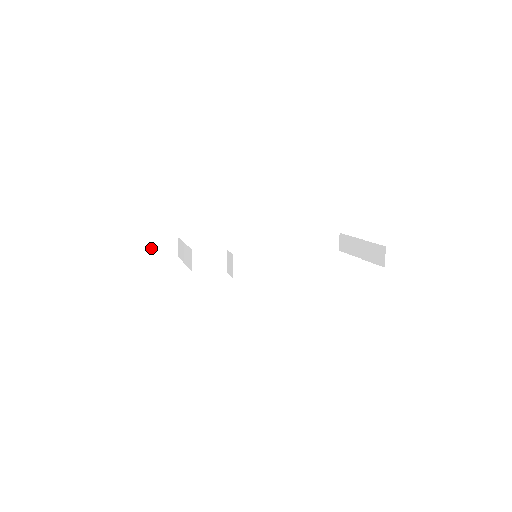
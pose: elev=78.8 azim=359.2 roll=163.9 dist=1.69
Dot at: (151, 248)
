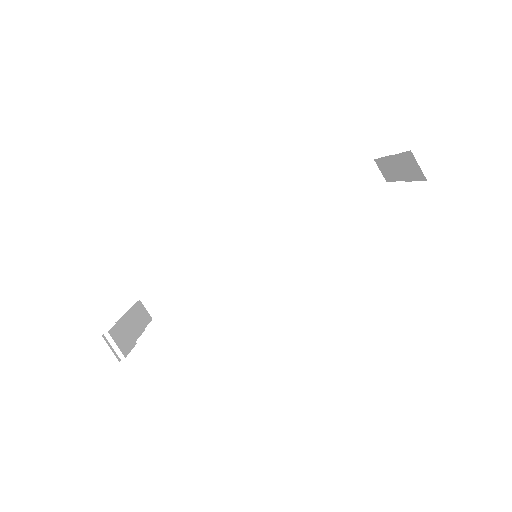
Dot at: (163, 299)
